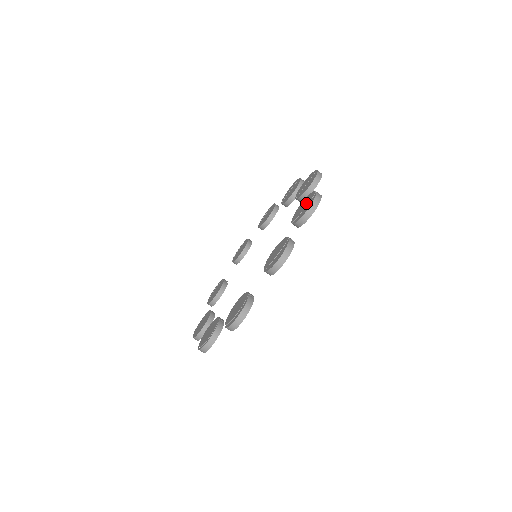
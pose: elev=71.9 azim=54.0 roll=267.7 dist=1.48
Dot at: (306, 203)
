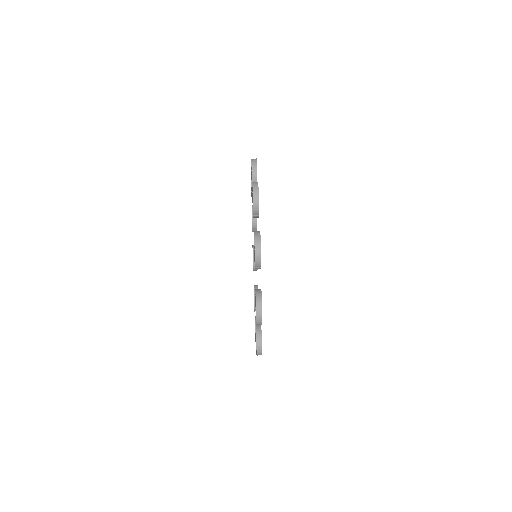
Dot at: (251, 172)
